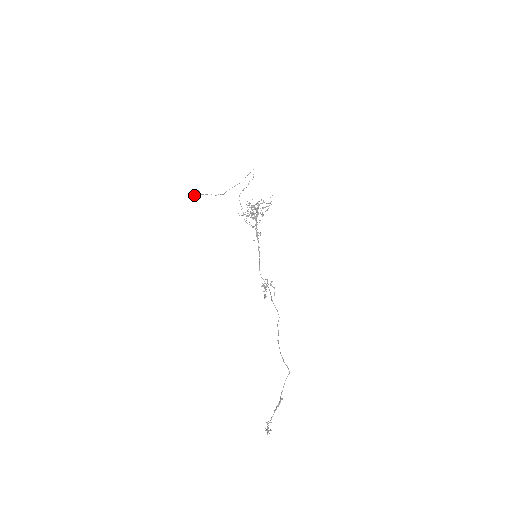
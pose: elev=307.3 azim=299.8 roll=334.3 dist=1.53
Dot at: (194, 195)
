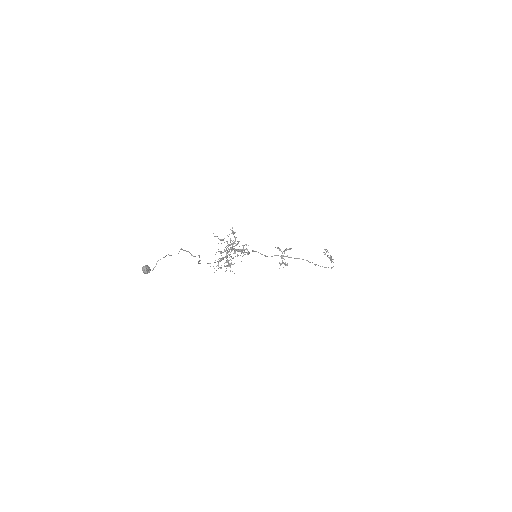
Dot at: (145, 273)
